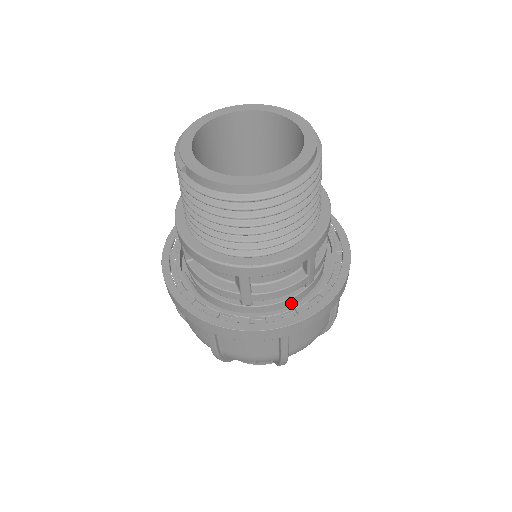
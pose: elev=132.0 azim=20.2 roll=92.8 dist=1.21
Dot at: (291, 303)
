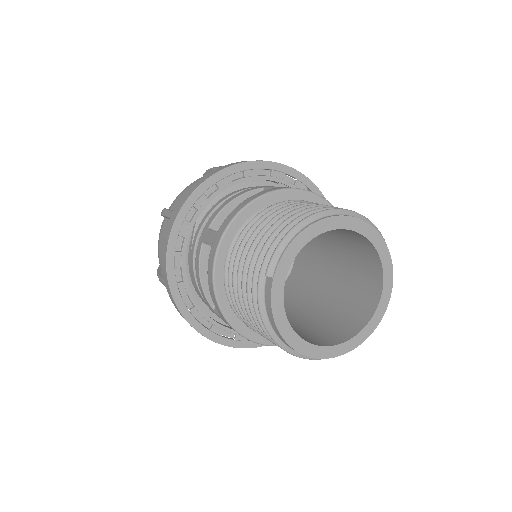
Dot at: occluded
